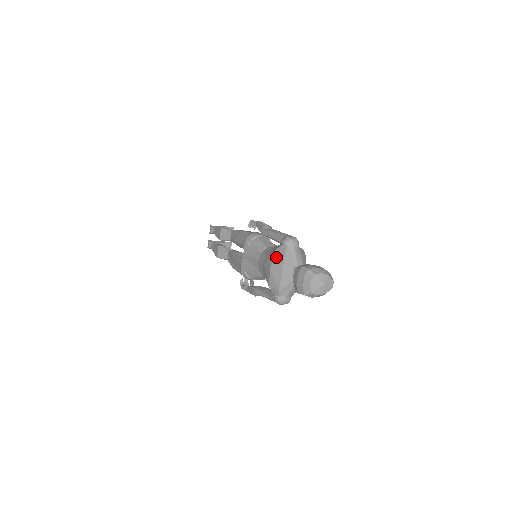
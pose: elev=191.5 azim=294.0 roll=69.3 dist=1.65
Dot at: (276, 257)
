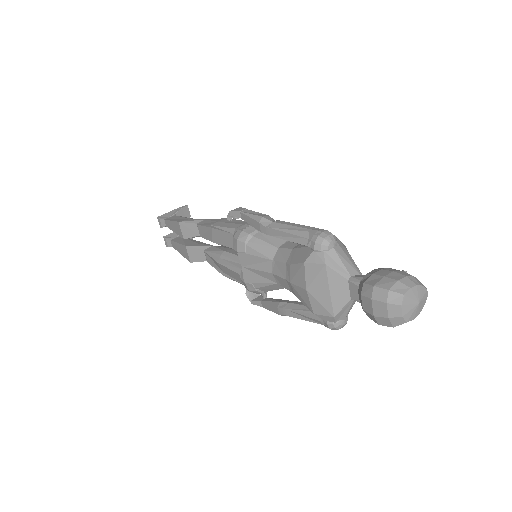
Dot at: (311, 272)
